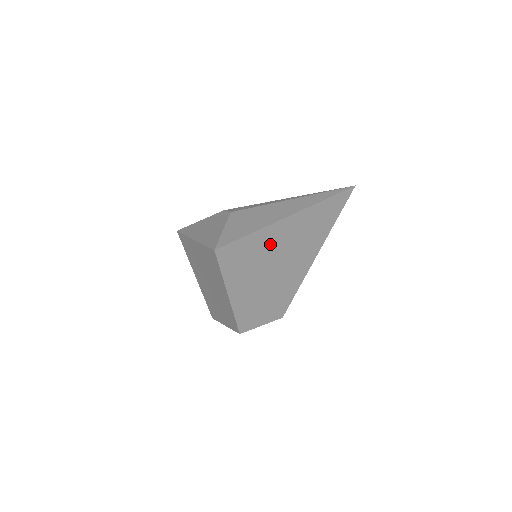
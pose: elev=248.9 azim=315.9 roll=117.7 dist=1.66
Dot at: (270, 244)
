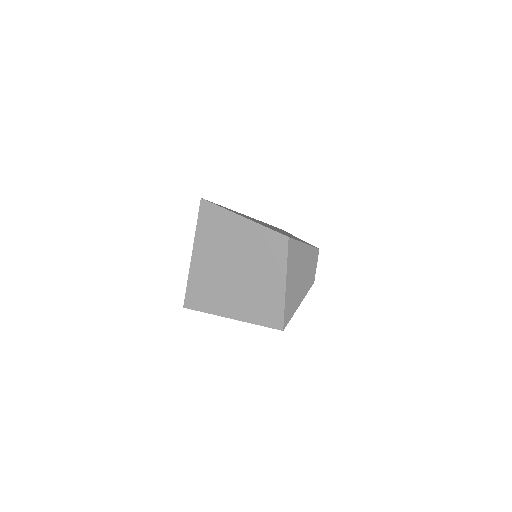
Dot at: occluded
